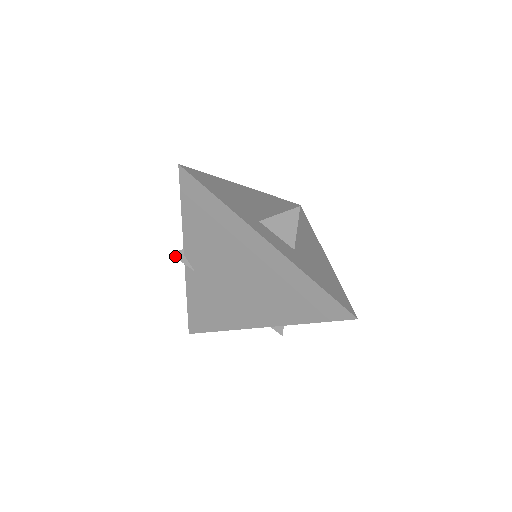
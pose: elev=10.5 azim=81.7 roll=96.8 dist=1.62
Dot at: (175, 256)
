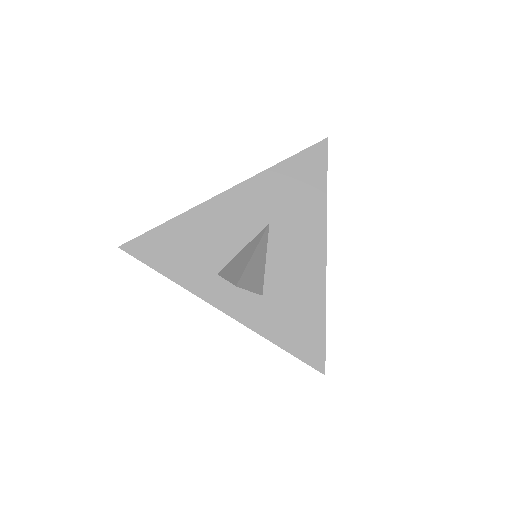
Dot at: occluded
